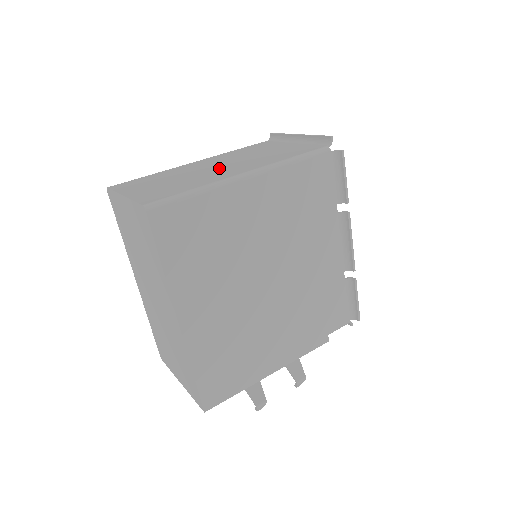
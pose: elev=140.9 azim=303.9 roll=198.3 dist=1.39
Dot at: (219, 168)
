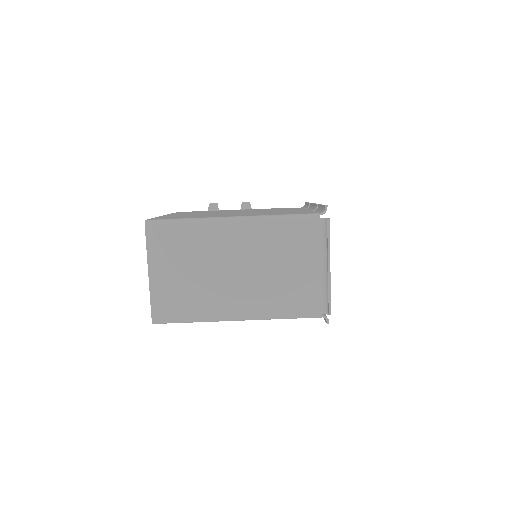
Dot at: (233, 280)
